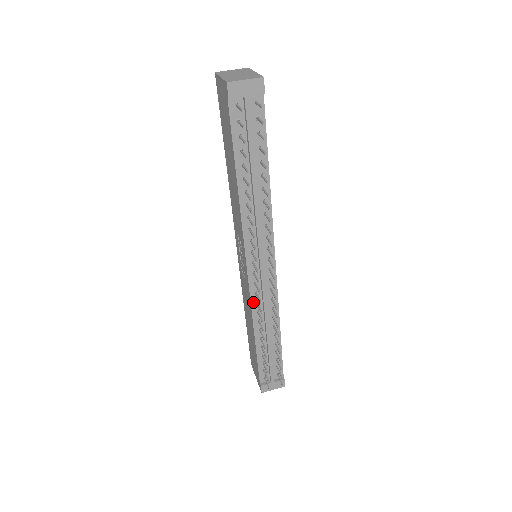
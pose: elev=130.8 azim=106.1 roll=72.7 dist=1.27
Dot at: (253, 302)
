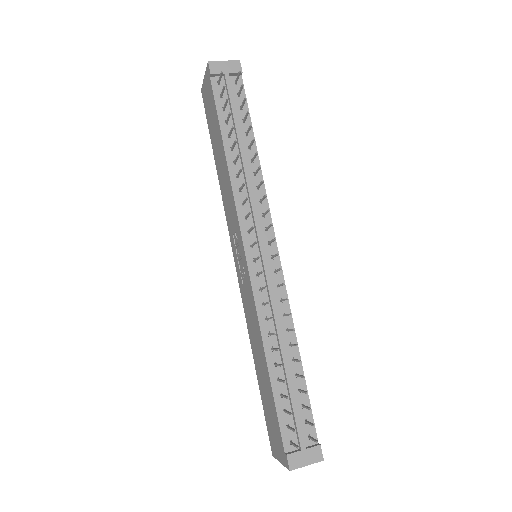
Dot at: (258, 303)
